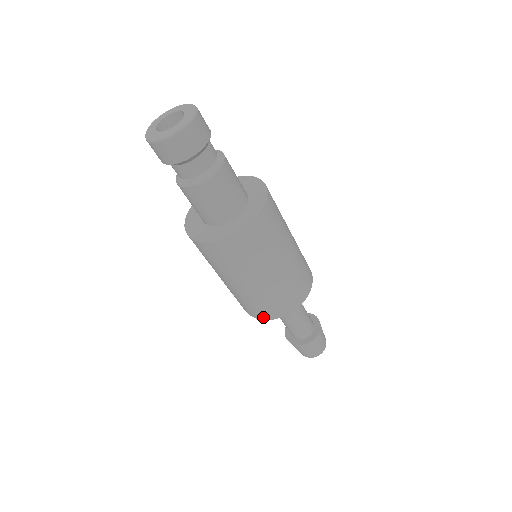
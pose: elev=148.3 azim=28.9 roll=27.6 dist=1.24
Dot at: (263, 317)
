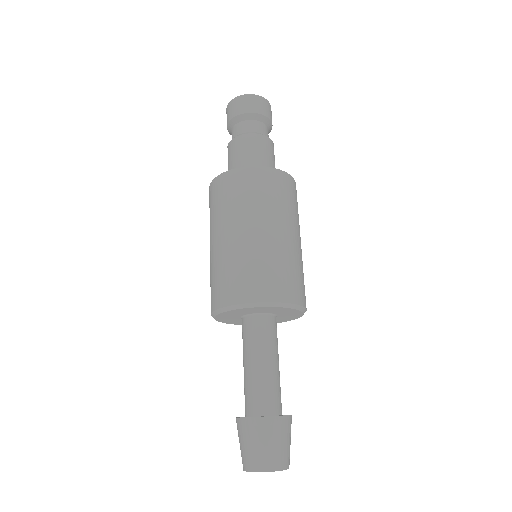
Dot at: (264, 296)
